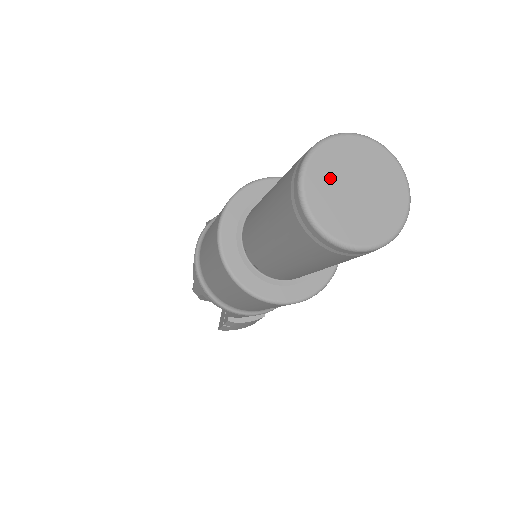
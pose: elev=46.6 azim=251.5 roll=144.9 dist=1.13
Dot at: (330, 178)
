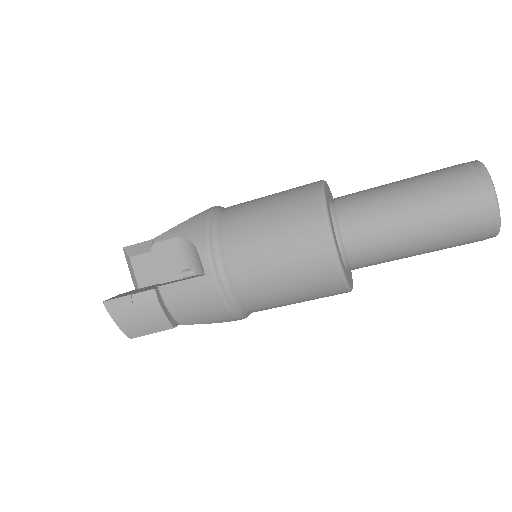
Dot at: occluded
